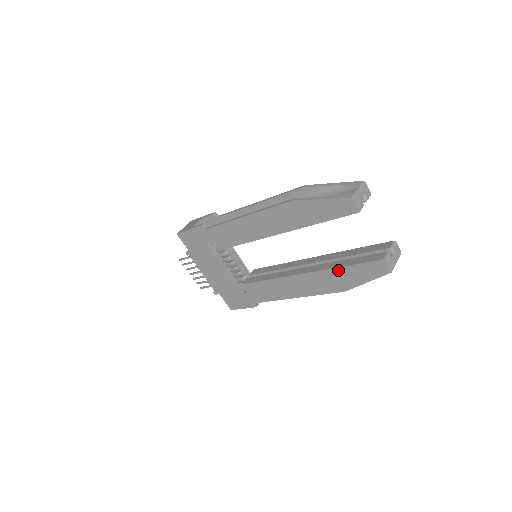
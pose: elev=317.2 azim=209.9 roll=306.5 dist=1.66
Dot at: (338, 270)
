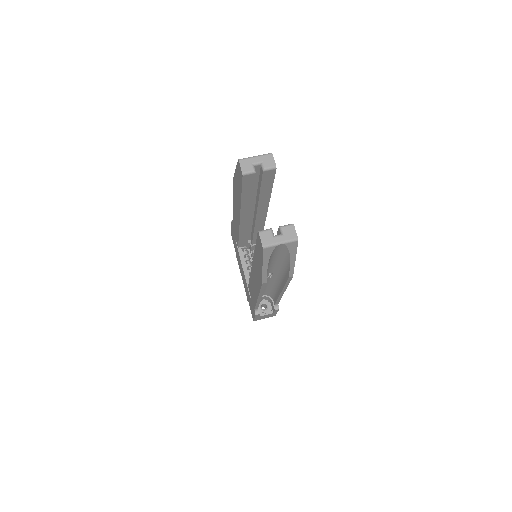
Dot at: (255, 254)
